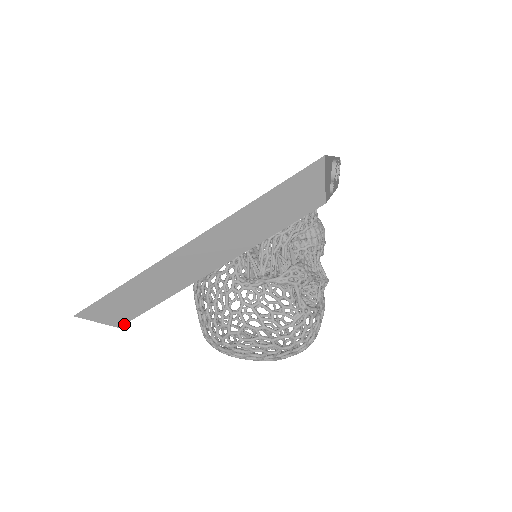
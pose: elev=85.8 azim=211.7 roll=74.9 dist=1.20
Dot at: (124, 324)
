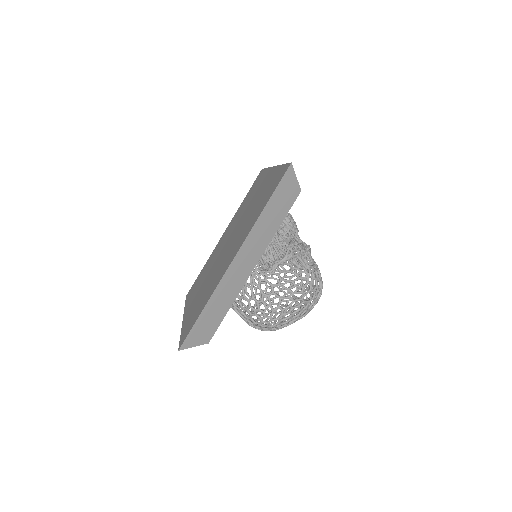
Dot at: occluded
